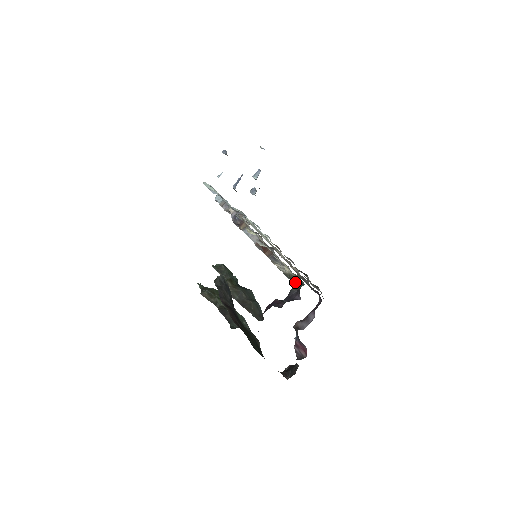
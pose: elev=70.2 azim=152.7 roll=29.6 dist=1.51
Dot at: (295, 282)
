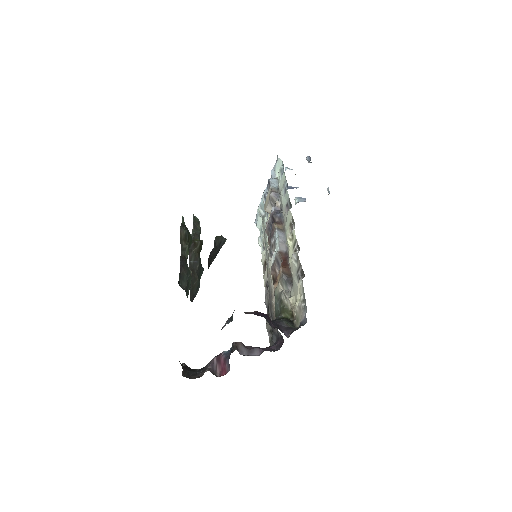
Dot at: (285, 316)
